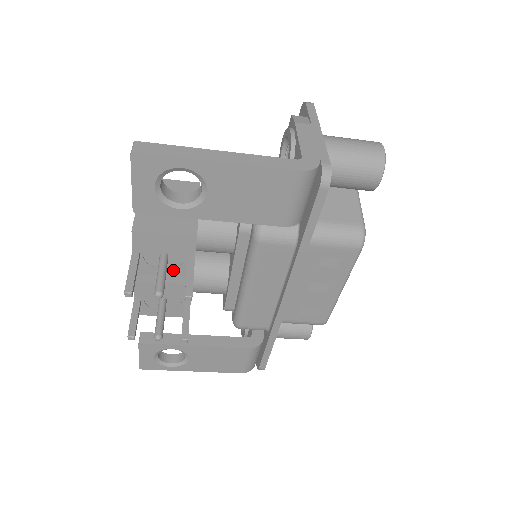
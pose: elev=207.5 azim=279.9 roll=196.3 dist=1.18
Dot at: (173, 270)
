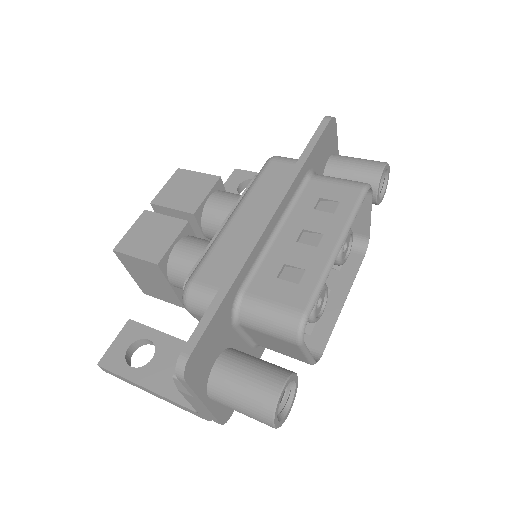
Dot at: occluded
